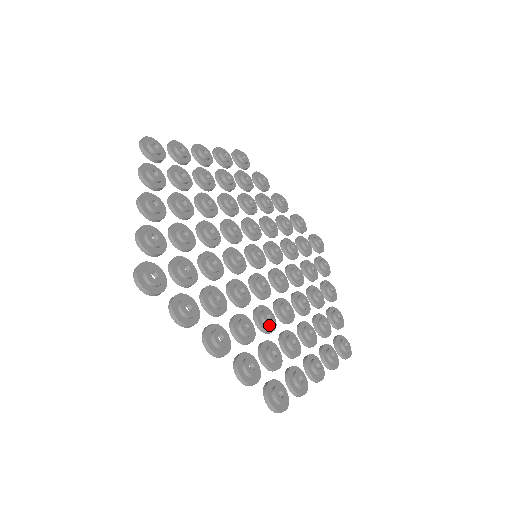
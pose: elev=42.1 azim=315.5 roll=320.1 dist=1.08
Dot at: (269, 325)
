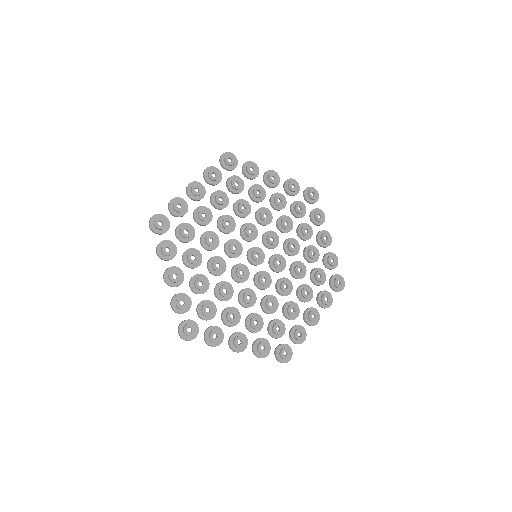
Dot at: (221, 295)
